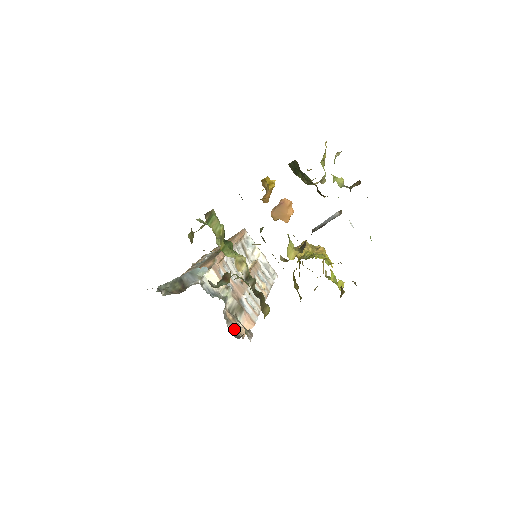
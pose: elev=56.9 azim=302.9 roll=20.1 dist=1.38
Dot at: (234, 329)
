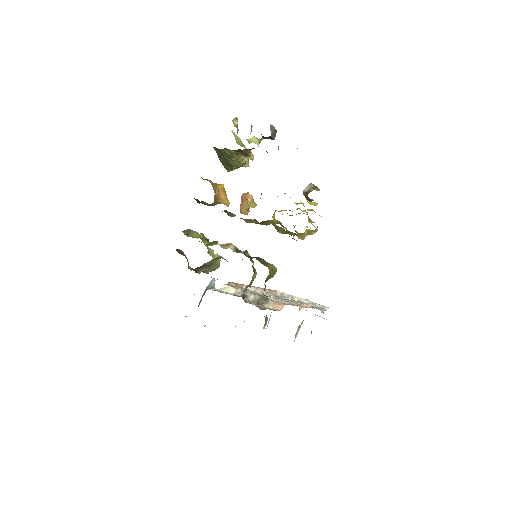
Dot at: (261, 308)
